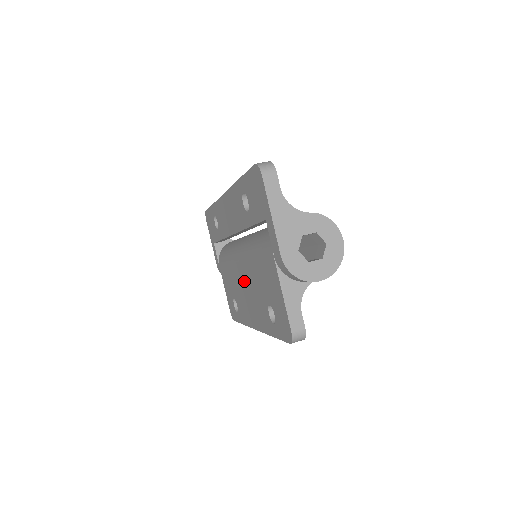
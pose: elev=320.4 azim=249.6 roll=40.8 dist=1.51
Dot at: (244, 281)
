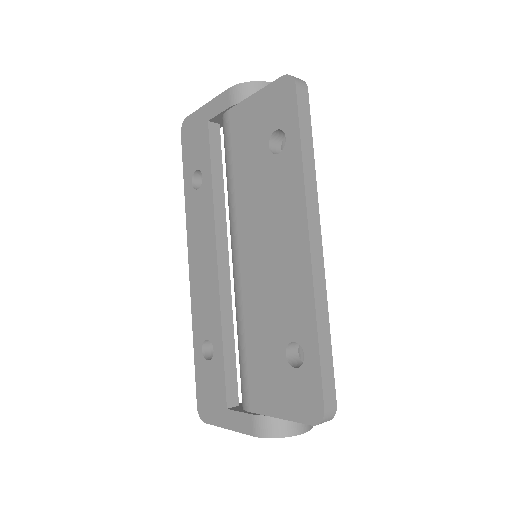
Dot at: (256, 251)
